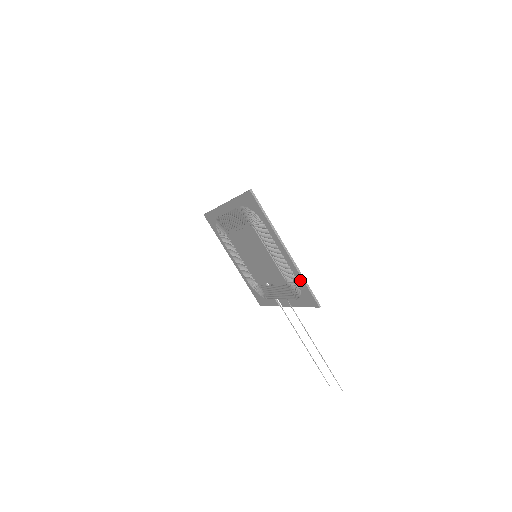
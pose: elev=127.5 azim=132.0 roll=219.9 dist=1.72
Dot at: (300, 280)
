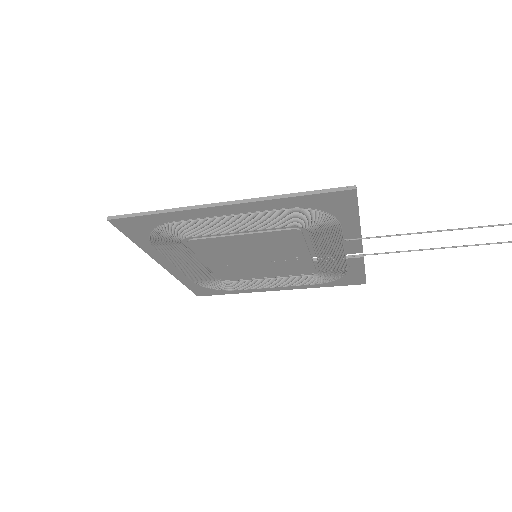
Dot at: (290, 203)
